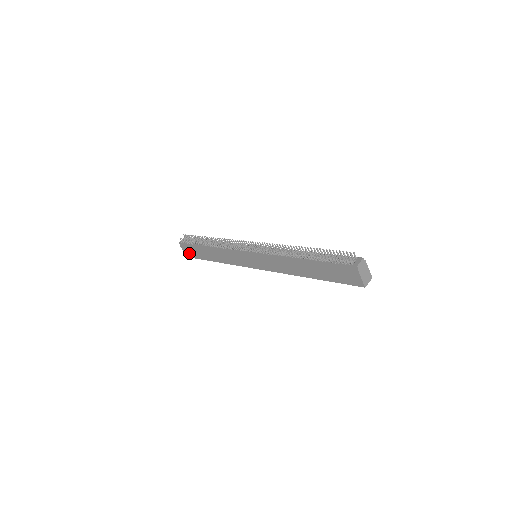
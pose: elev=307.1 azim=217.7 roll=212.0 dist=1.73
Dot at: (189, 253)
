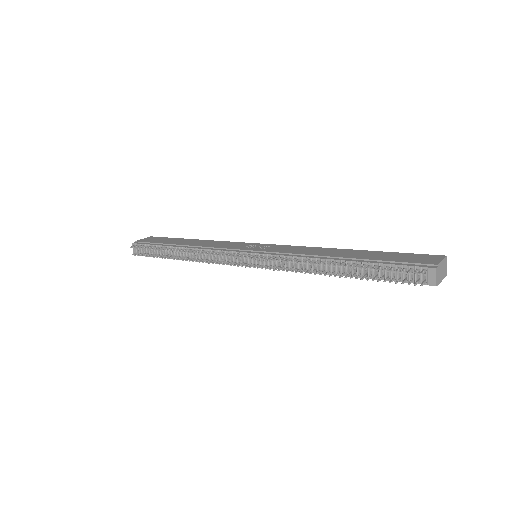
Dot at: occluded
